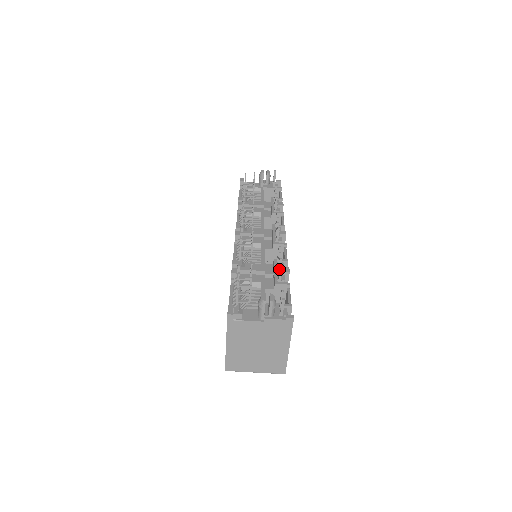
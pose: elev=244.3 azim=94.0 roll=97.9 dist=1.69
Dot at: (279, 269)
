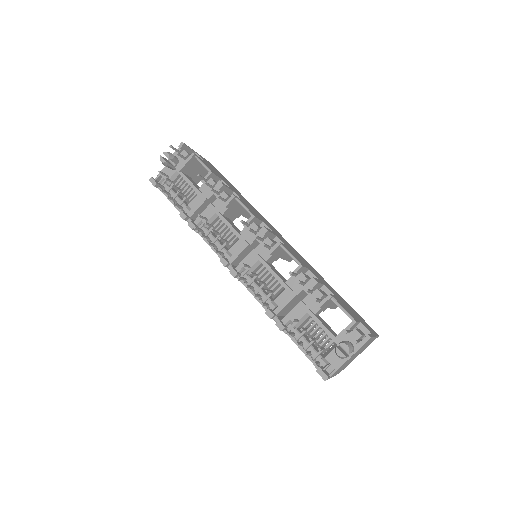
Dot at: occluded
